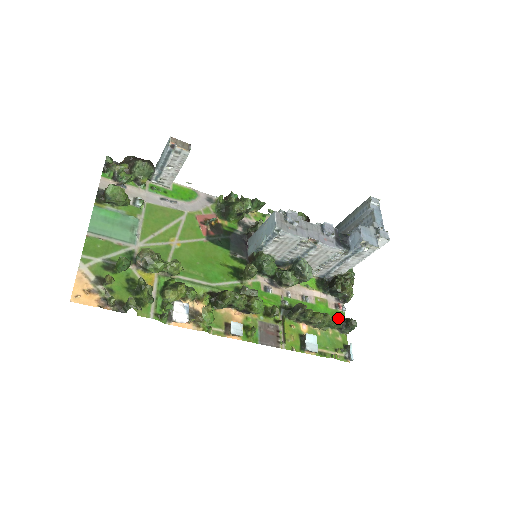
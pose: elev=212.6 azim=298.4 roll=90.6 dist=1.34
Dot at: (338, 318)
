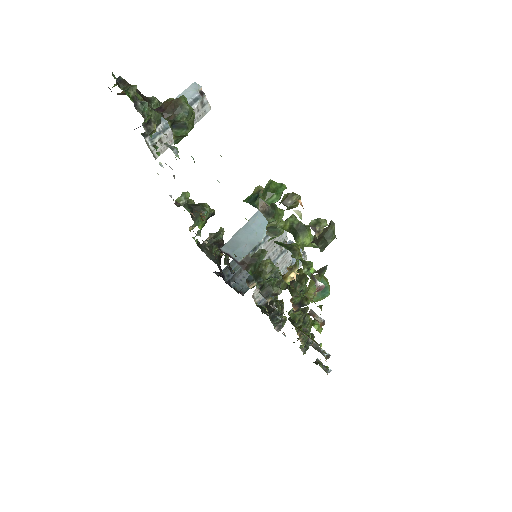
Dot at: occluded
